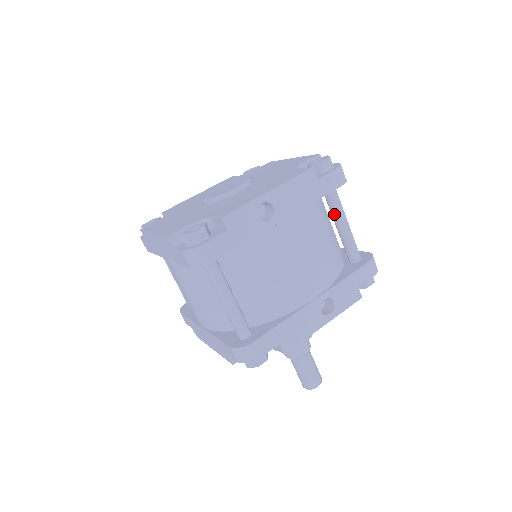
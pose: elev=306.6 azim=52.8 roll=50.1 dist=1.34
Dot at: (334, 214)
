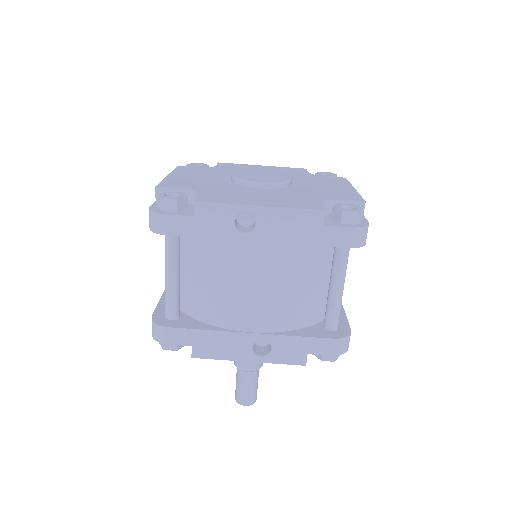
Dot at: (332, 270)
